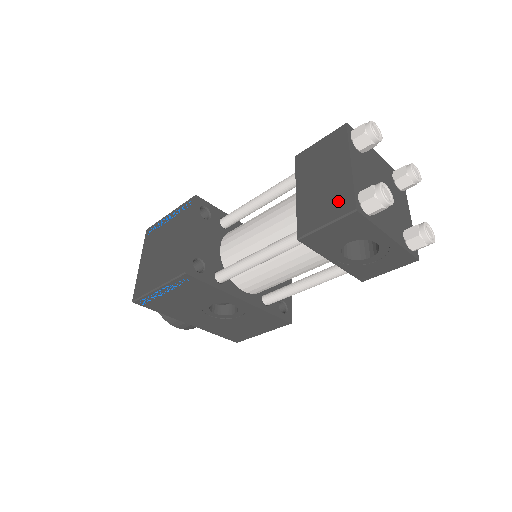
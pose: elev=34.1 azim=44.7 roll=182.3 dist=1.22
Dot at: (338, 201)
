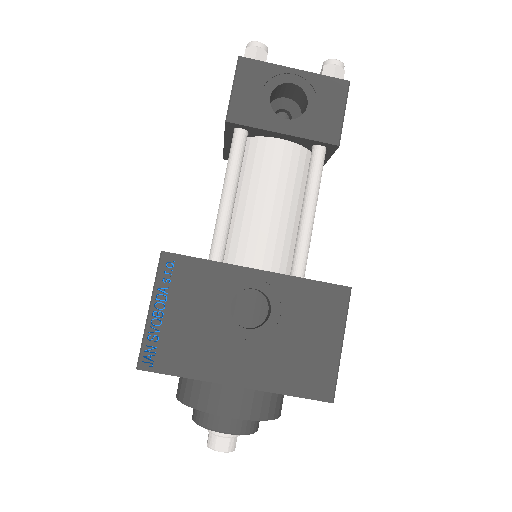
Dot at: occluded
